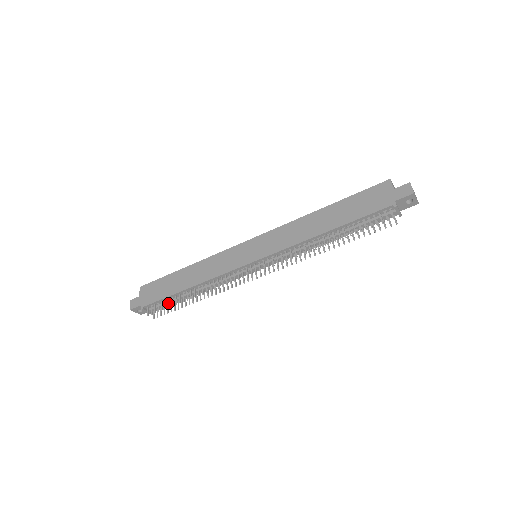
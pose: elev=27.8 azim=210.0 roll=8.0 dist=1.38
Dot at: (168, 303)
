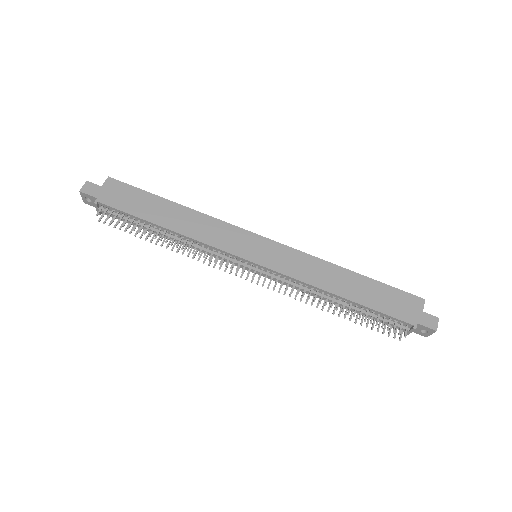
Dot at: (131, 222)
